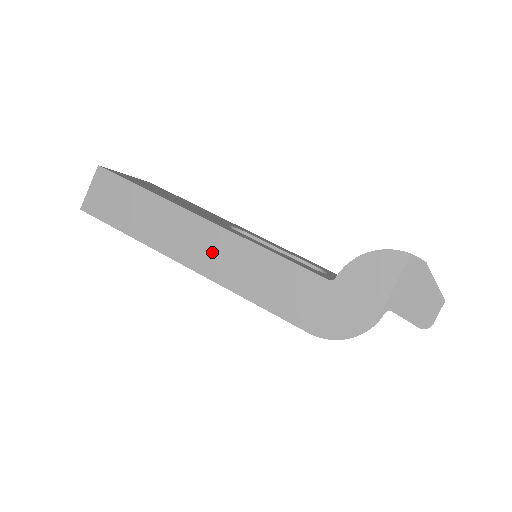
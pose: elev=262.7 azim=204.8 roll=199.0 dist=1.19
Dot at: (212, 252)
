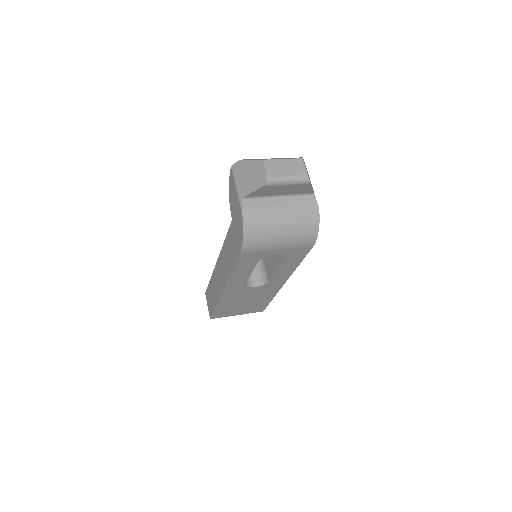
Dot at: (221, 273)
